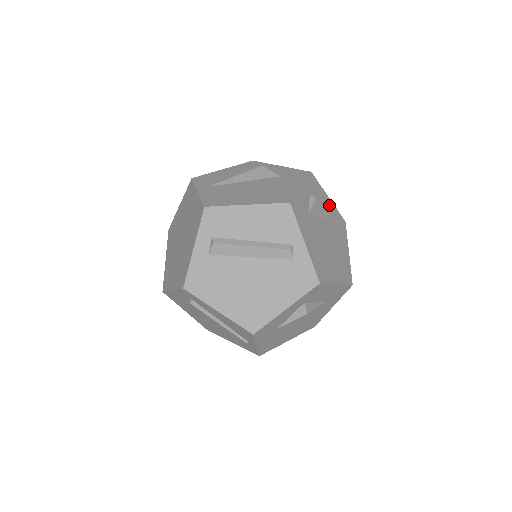
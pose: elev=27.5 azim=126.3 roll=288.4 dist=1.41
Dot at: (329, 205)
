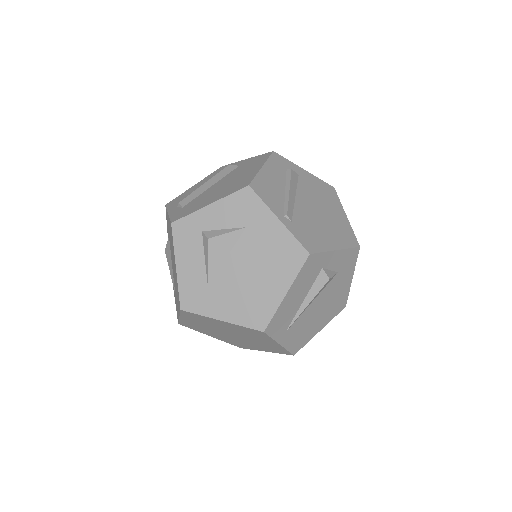
Dot at: occluded
